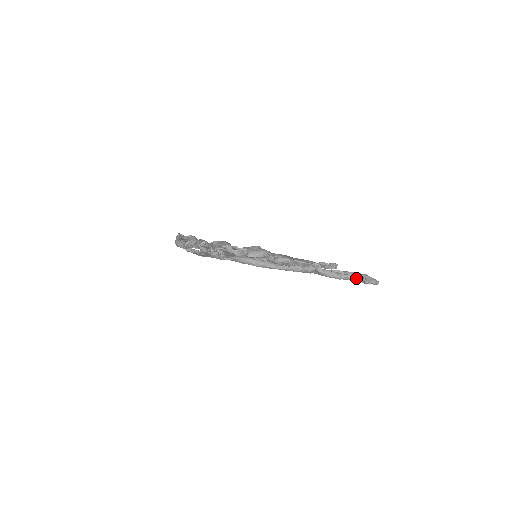
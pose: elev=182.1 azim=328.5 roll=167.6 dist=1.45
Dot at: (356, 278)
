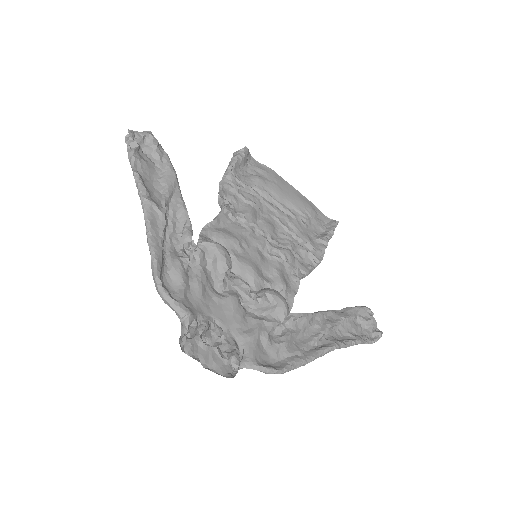
Dot at: (366, 343)
